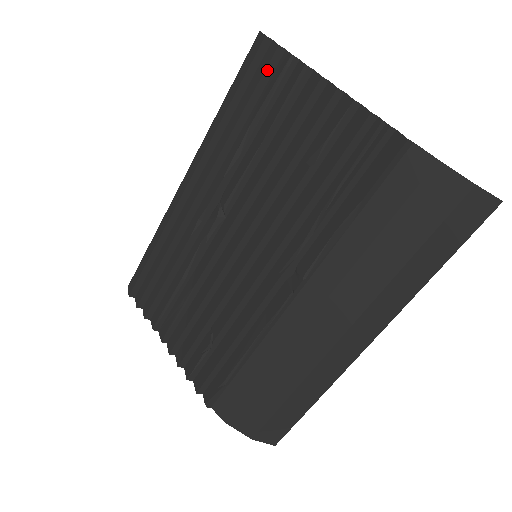
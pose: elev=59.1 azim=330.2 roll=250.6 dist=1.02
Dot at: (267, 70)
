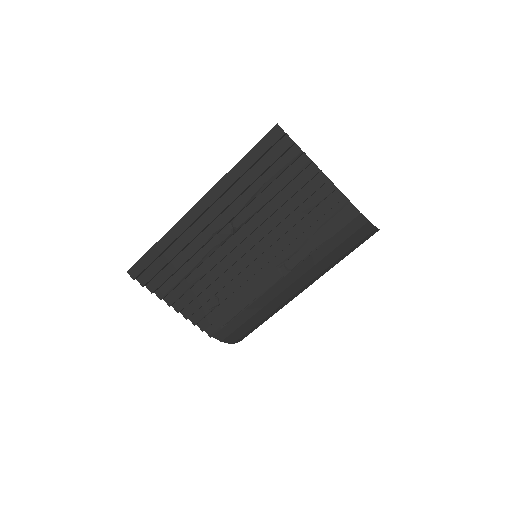
Dot at: (283, 154)
